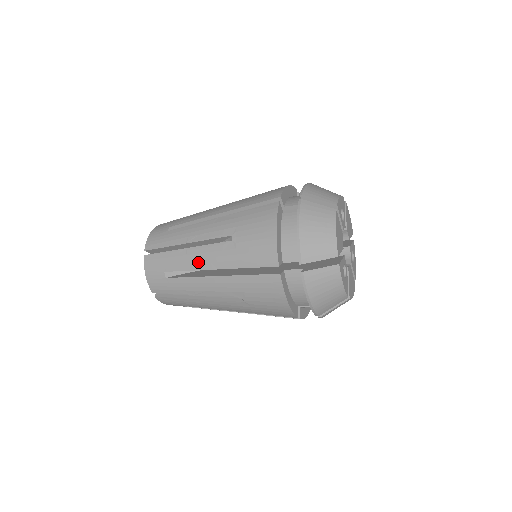
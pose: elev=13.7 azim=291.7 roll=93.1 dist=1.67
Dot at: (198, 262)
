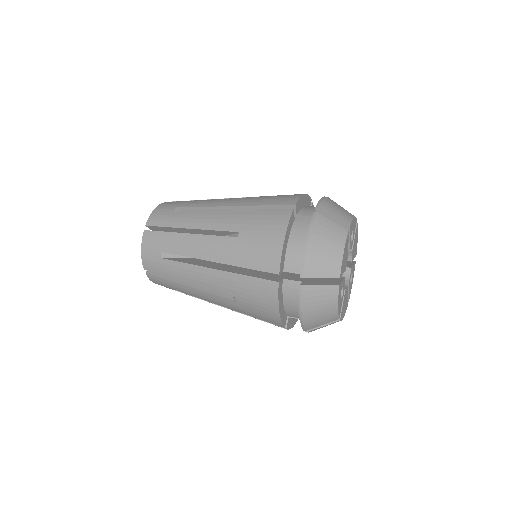
Dot at: (198, 250)
